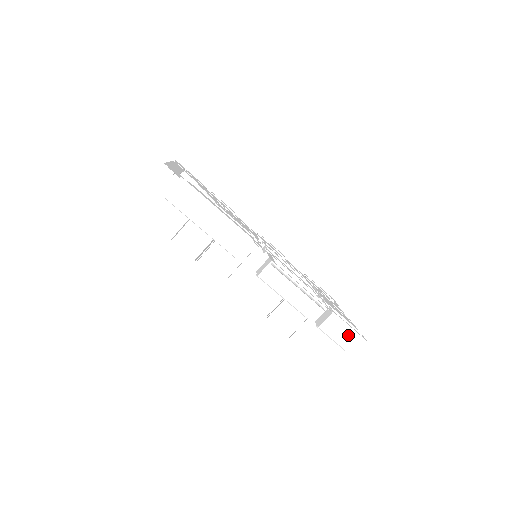
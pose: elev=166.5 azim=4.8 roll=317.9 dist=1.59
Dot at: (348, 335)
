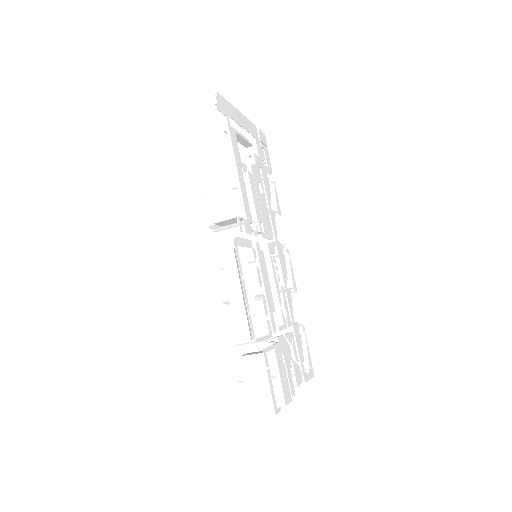
Dot at: (263, 392)
